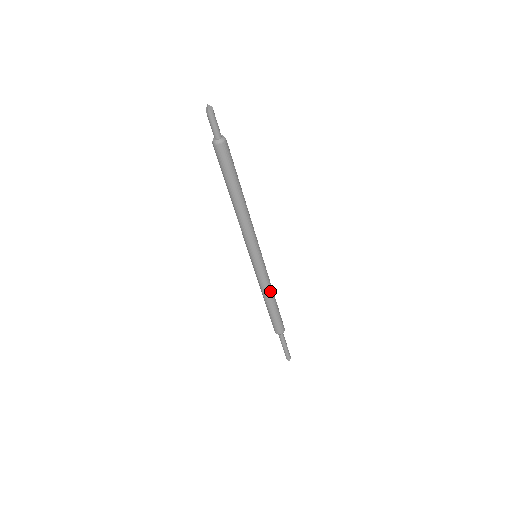
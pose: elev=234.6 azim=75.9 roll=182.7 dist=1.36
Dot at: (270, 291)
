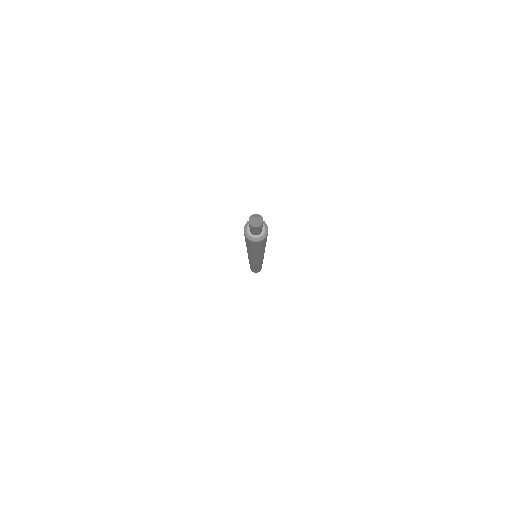
Dot at: (260, 266)
